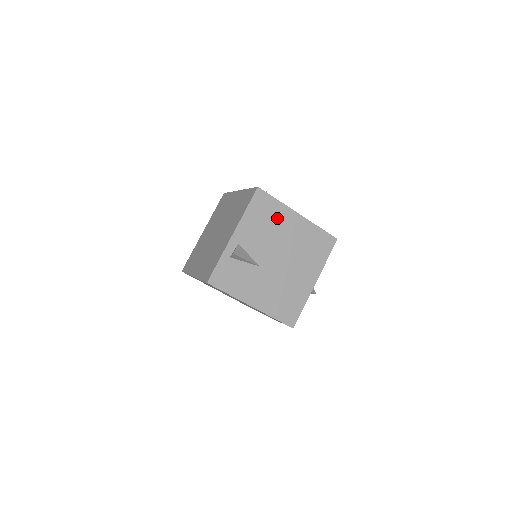
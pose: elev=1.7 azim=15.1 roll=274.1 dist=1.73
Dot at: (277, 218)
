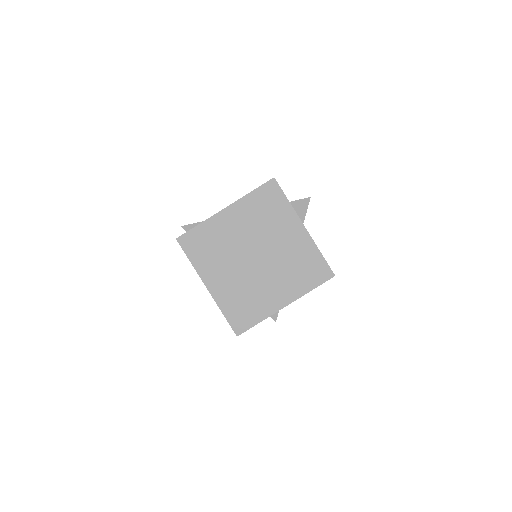
Dot at: occluded
